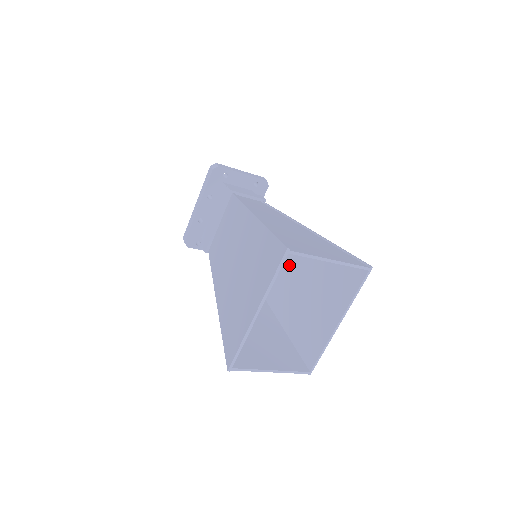
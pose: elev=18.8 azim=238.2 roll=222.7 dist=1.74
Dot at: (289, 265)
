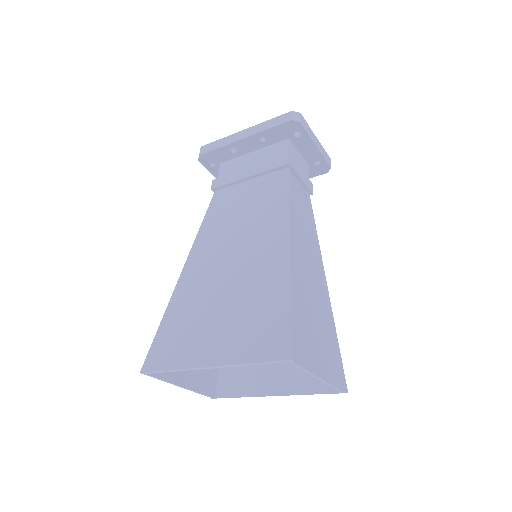
Dot at: occluded
